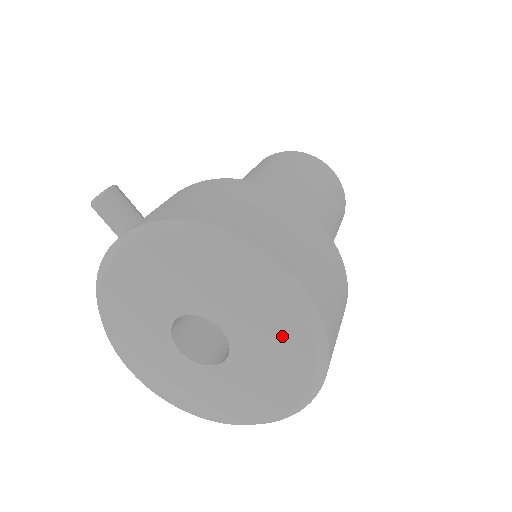
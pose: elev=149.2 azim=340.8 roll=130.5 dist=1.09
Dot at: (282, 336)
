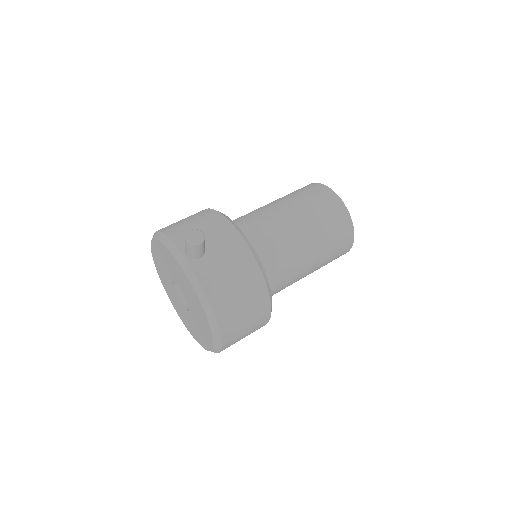
Dot at: (203, 338)
